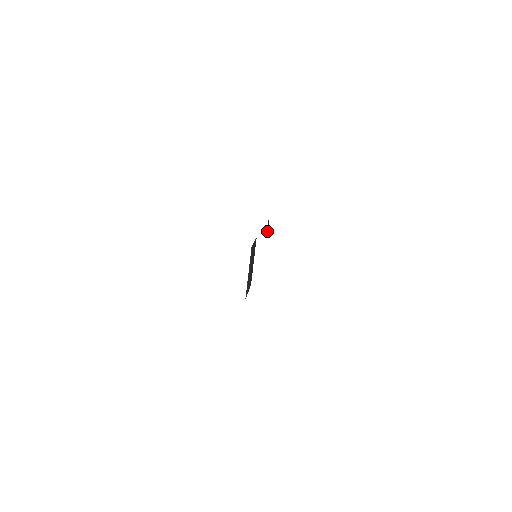
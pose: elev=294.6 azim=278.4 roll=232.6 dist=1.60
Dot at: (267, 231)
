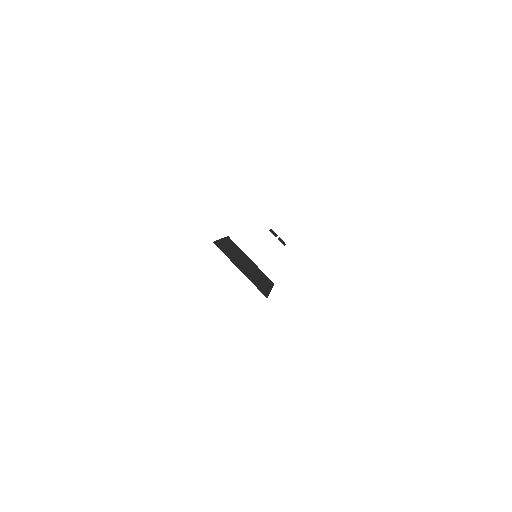
Dot at: occluded
